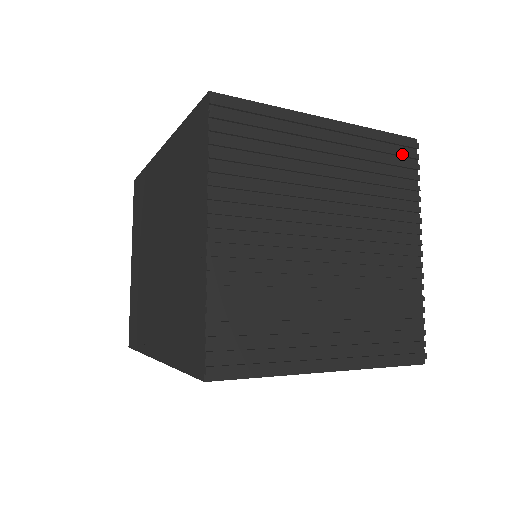
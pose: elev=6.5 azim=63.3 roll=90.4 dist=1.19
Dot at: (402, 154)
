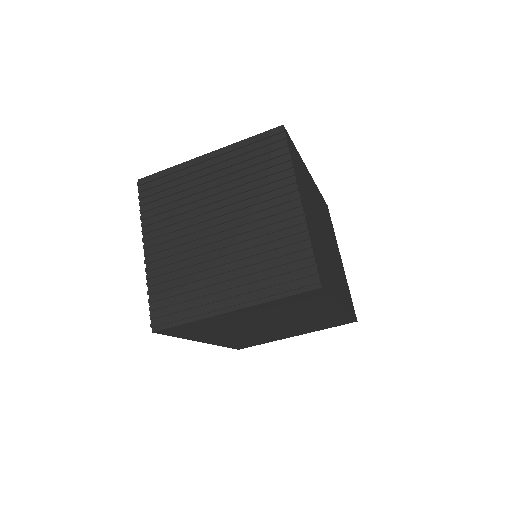
Dot at: (269, 143)
